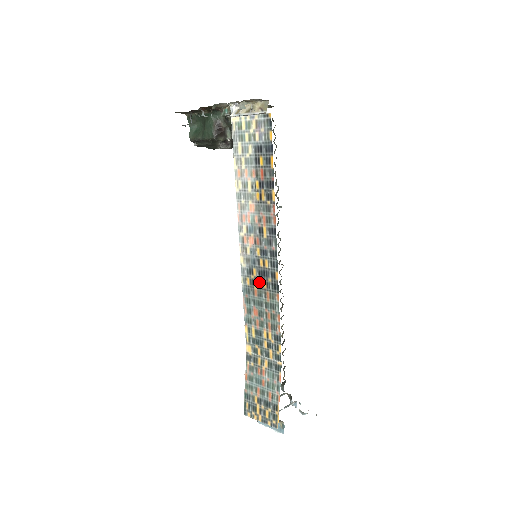
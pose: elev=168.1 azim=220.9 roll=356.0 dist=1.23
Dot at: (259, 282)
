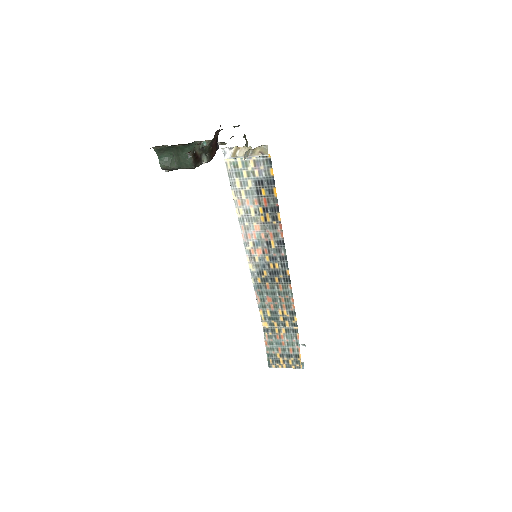
Dot at: (270, 279)
